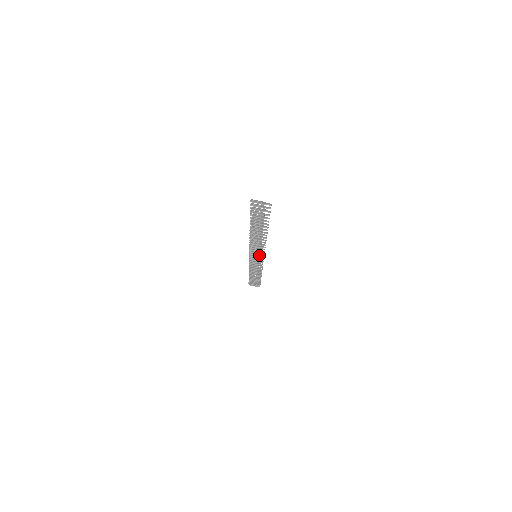
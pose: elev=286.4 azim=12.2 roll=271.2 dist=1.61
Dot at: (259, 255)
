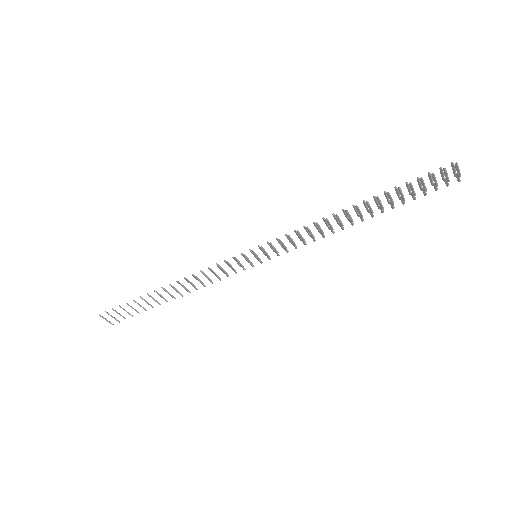
Dot at: occluded
